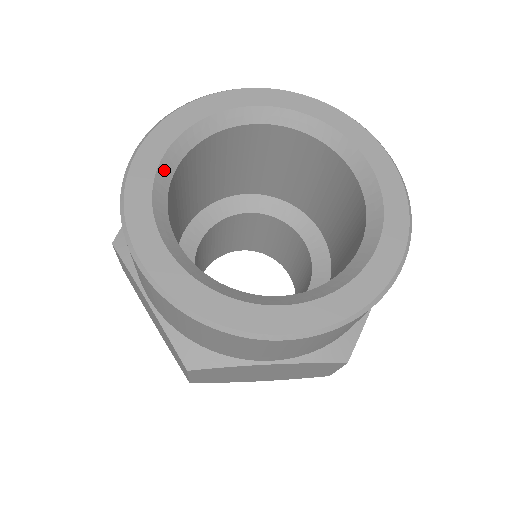
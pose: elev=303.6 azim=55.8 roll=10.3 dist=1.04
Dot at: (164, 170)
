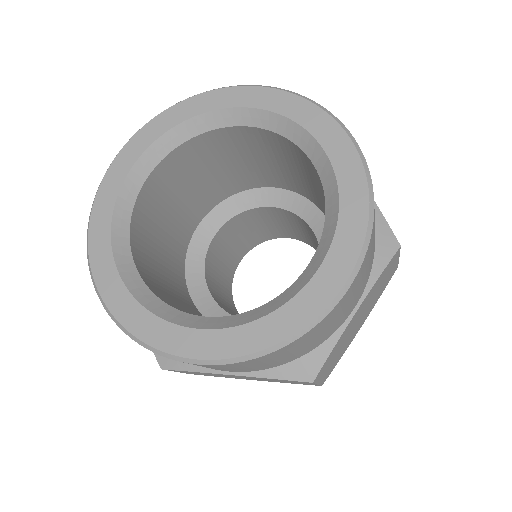
Dot at: (130, 185)
